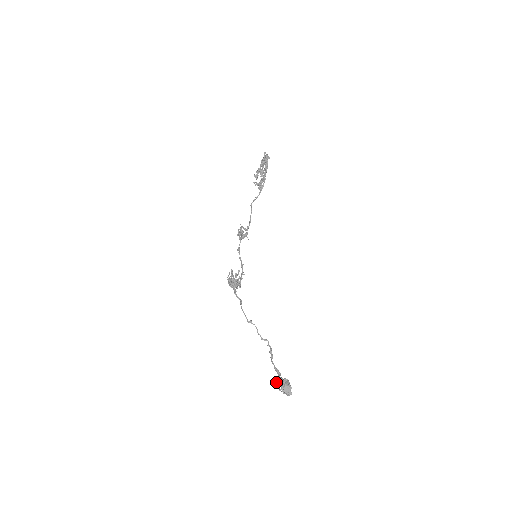
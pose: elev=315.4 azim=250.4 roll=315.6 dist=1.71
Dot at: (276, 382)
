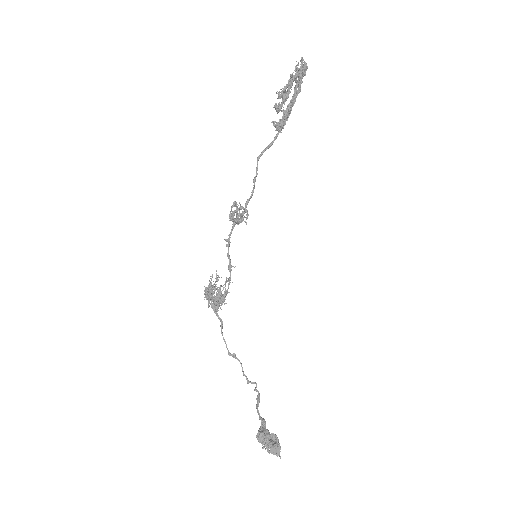
Dot at: (260, 437)
